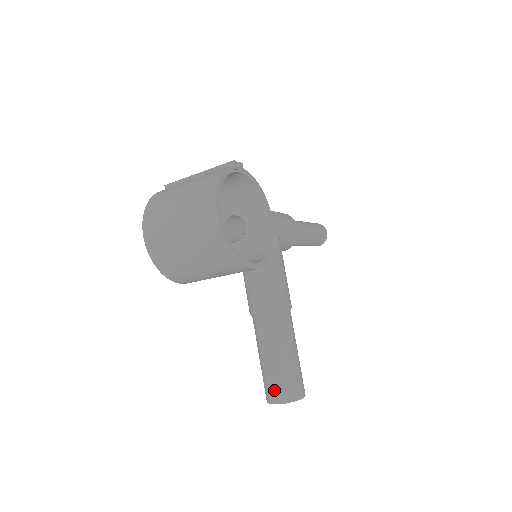
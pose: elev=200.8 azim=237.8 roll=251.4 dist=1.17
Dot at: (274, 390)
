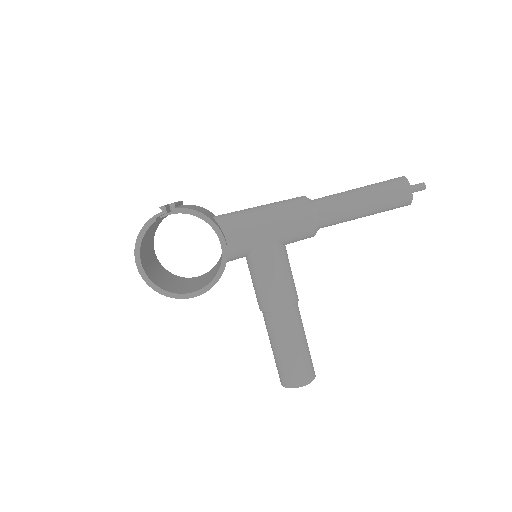
Dot at: (278, 372)
